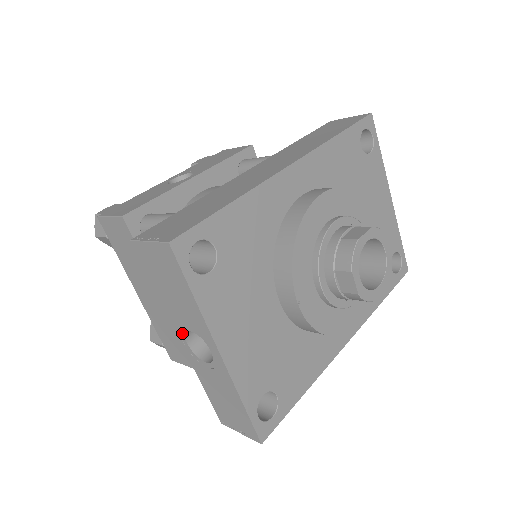
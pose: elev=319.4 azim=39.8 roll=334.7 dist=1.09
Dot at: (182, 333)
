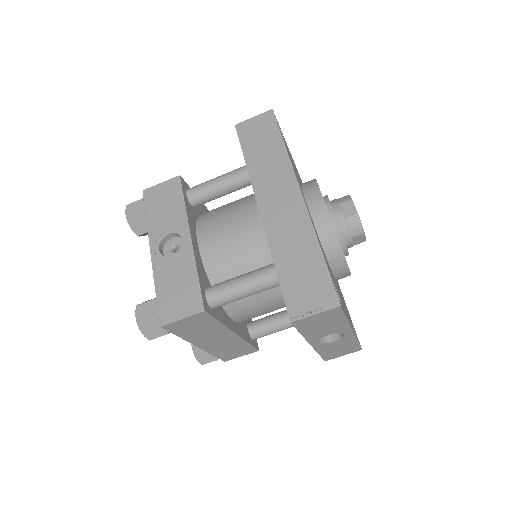
Dot at: (316, 340)
